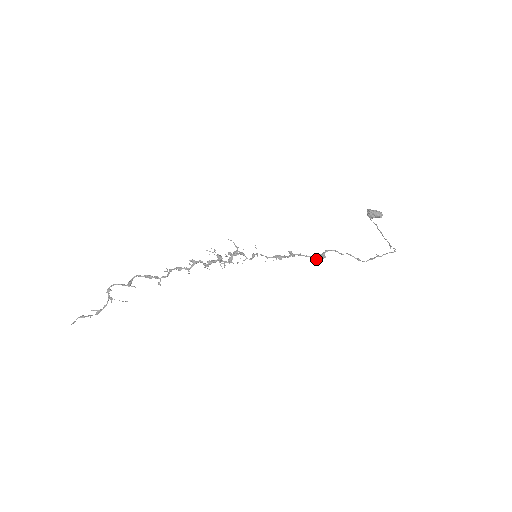
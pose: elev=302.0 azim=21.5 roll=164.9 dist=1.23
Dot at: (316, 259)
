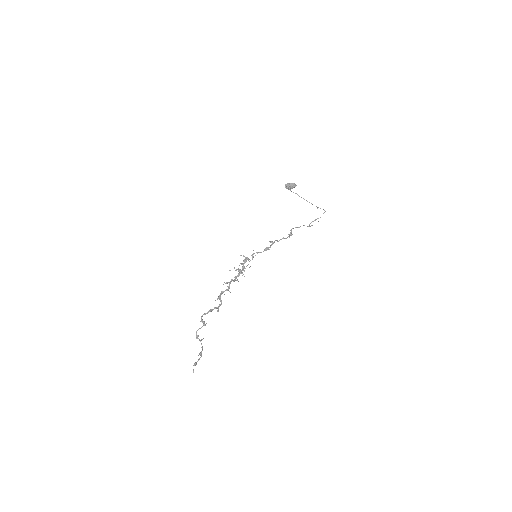
Dot at: occluded
